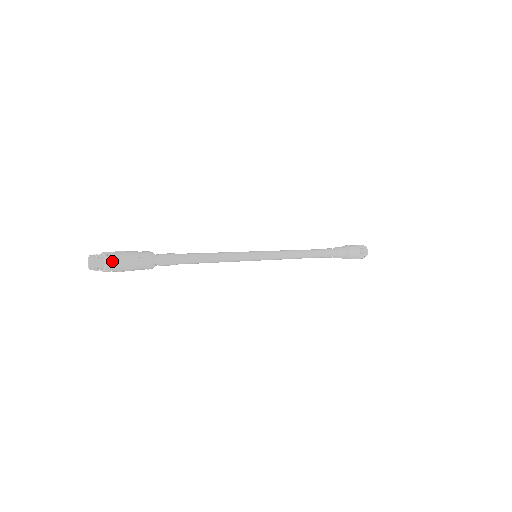
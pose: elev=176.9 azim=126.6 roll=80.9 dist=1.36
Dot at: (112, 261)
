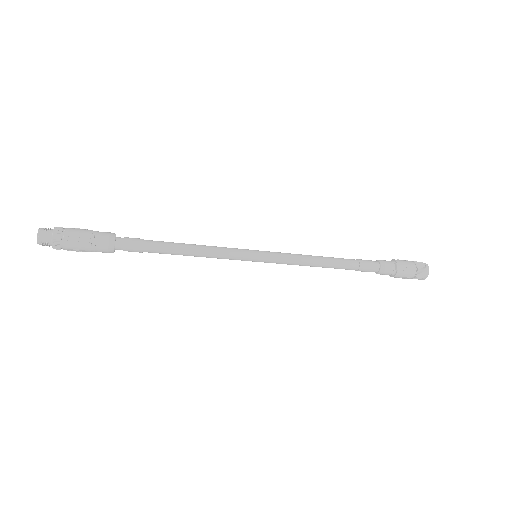
Dot at: (60, 235)
